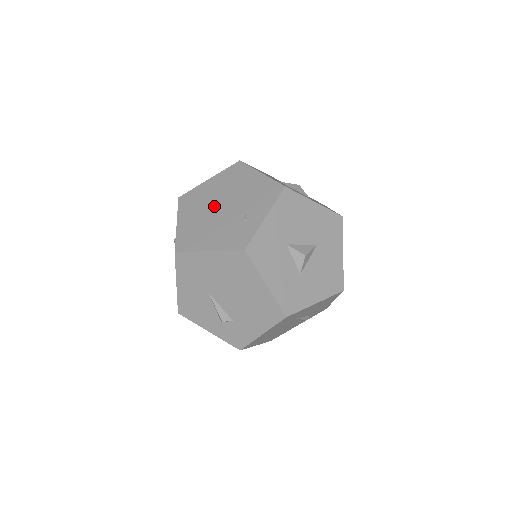
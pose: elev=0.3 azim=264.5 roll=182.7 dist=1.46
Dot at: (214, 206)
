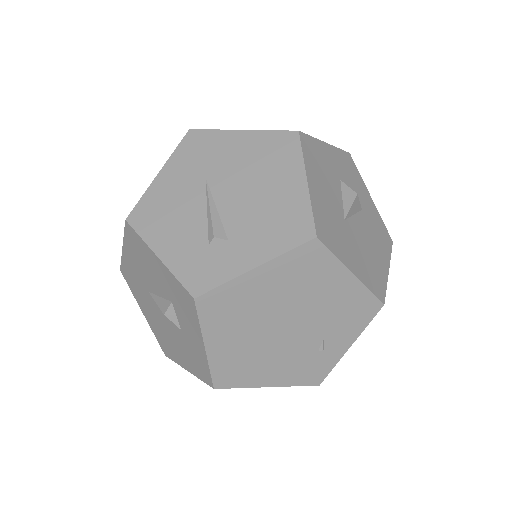
Dot at: (272, 325)
